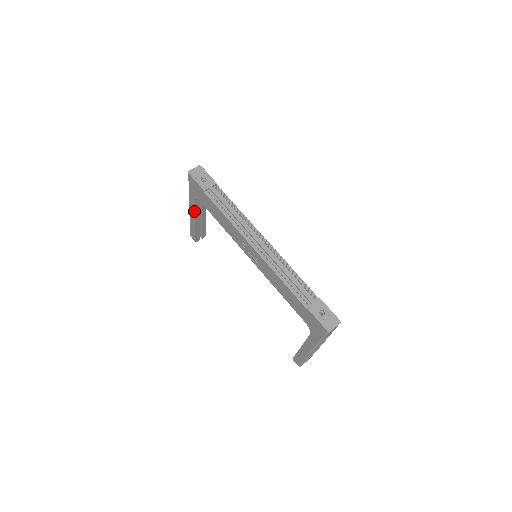
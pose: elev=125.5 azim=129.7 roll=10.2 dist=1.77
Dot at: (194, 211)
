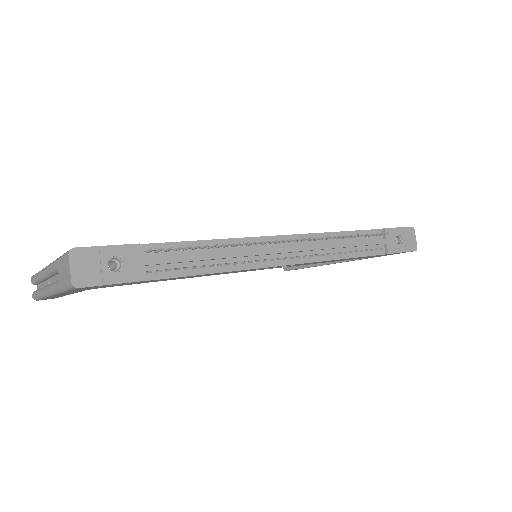
Dot at: occluded
